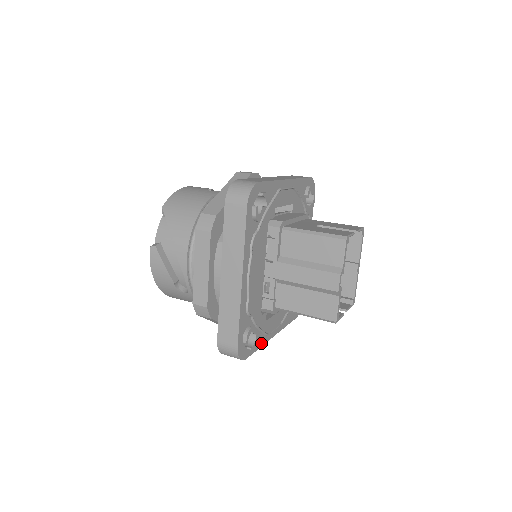
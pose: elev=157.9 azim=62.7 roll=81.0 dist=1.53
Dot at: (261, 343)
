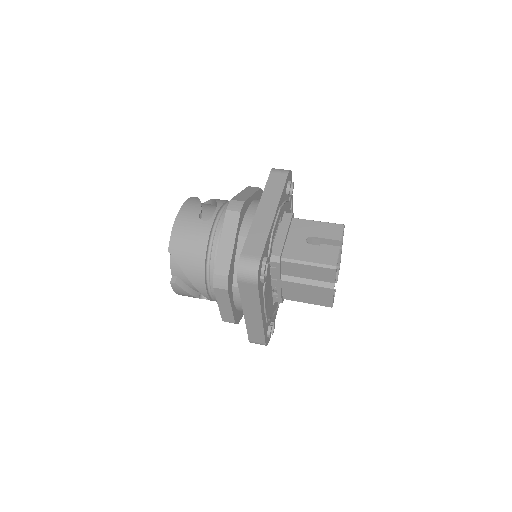
Dot at: (275, 316)
